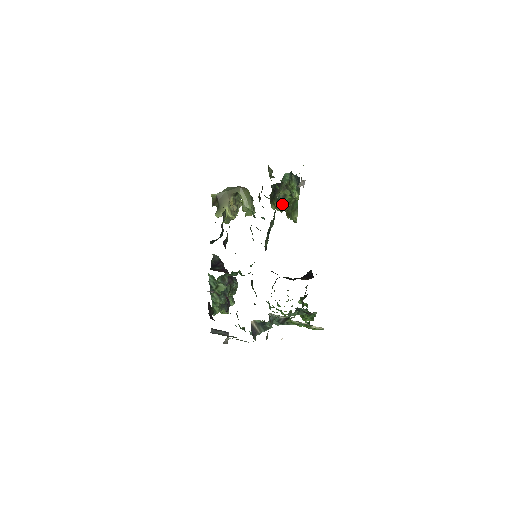
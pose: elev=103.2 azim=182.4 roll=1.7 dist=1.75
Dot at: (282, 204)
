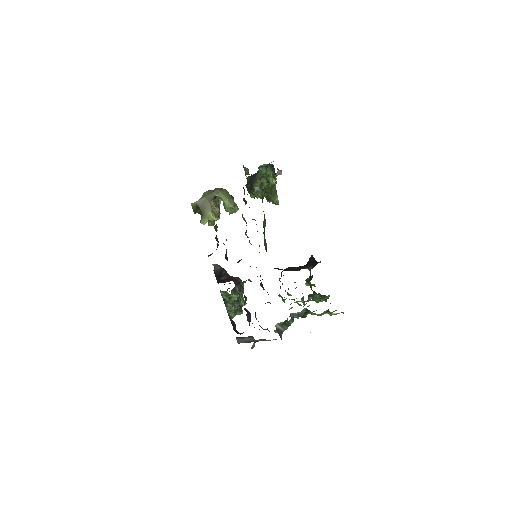
Dot at: (261, 192)
